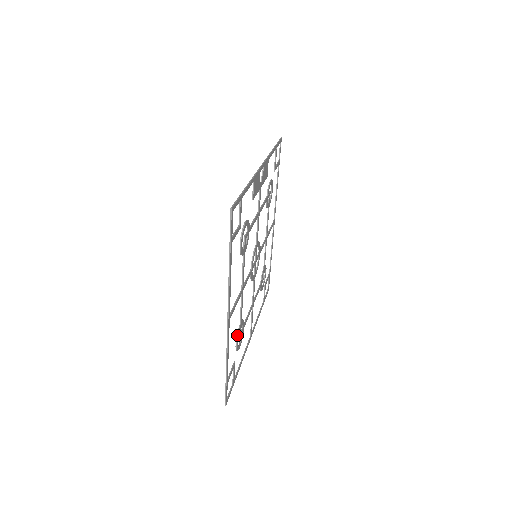
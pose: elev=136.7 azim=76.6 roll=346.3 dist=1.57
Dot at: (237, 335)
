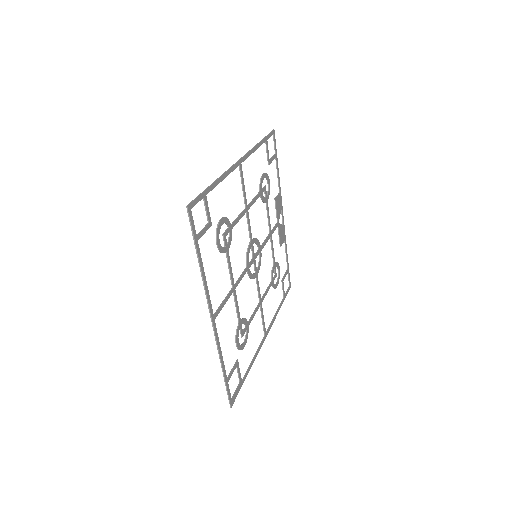
Dot at: (226, 217)
